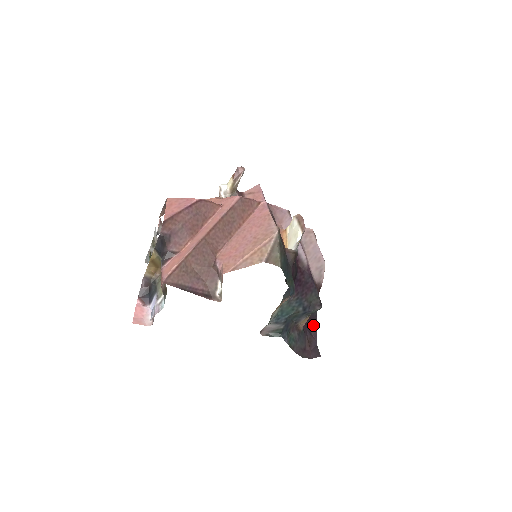
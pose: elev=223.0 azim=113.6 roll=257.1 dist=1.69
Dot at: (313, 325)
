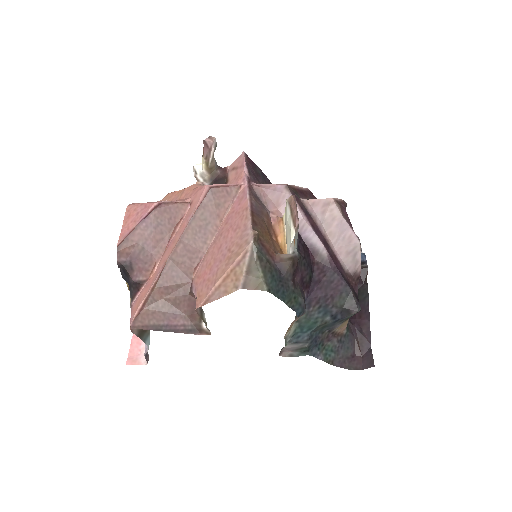
Dot at: (364, 319)
